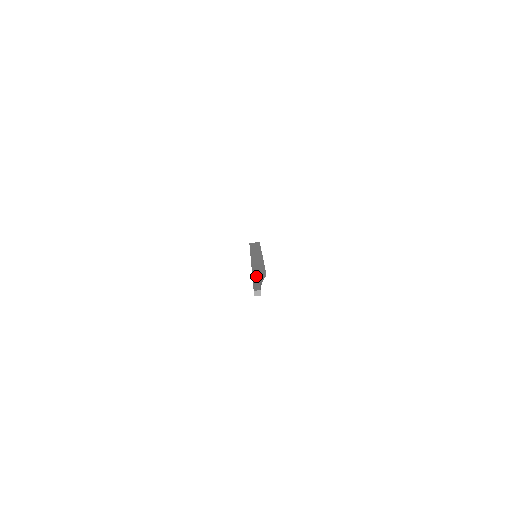
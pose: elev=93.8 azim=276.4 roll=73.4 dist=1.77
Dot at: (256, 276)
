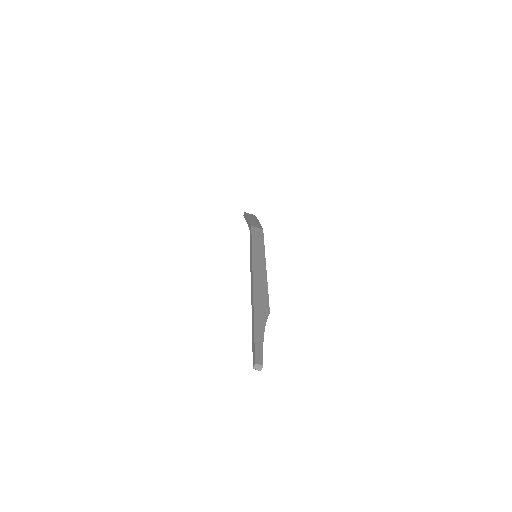
Dot at: (259, 322)
